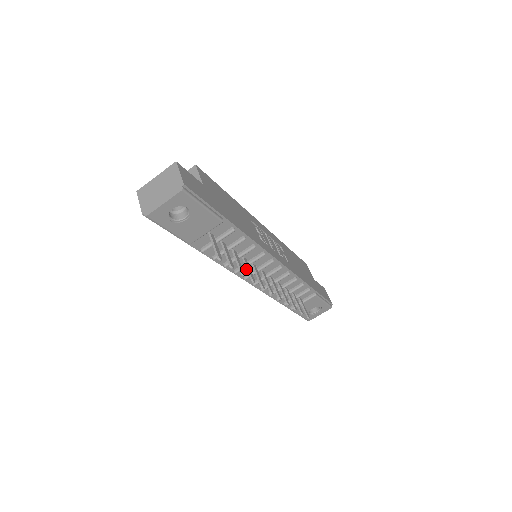
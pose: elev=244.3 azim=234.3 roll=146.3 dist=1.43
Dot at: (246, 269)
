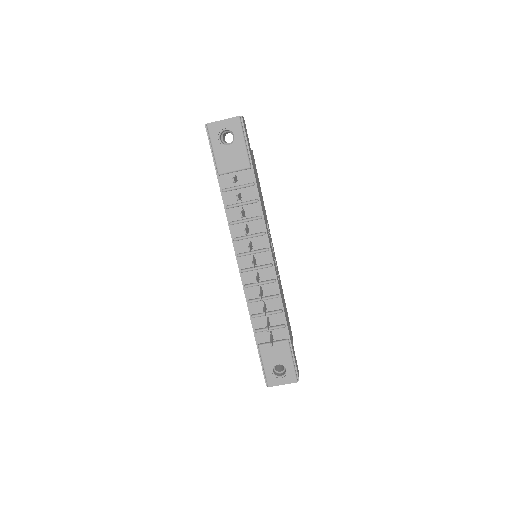
Dot at: (244, 245)
